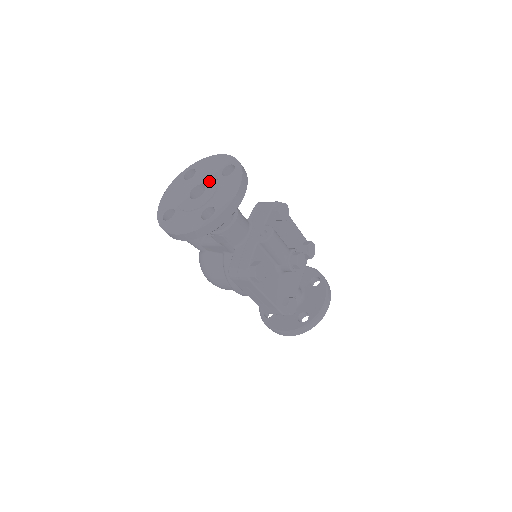
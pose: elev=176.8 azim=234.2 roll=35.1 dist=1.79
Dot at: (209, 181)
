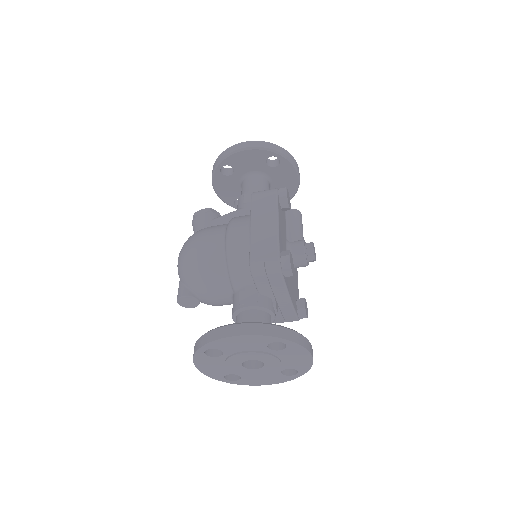
Dot at: occluded
